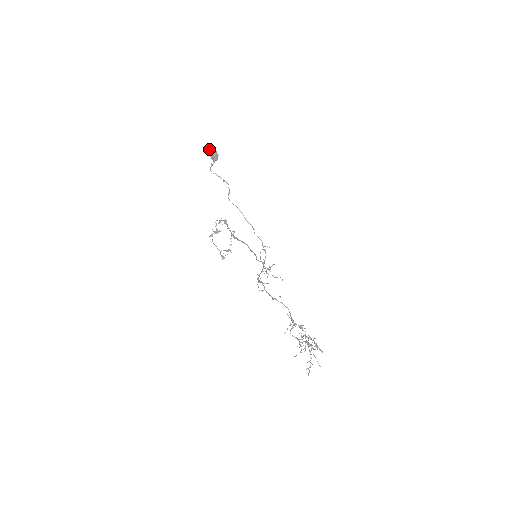
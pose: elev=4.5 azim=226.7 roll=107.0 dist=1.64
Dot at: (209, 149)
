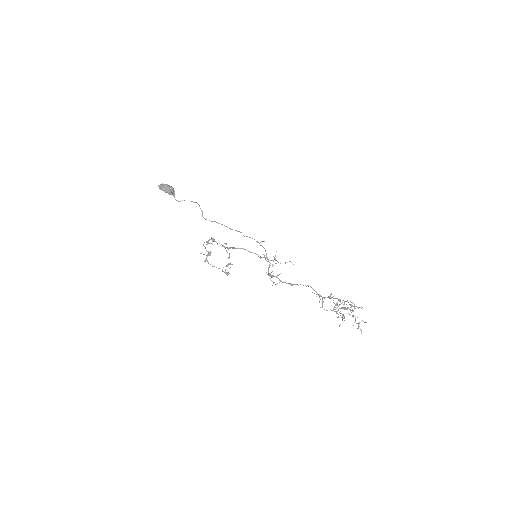
Dot at: (163, 186)
